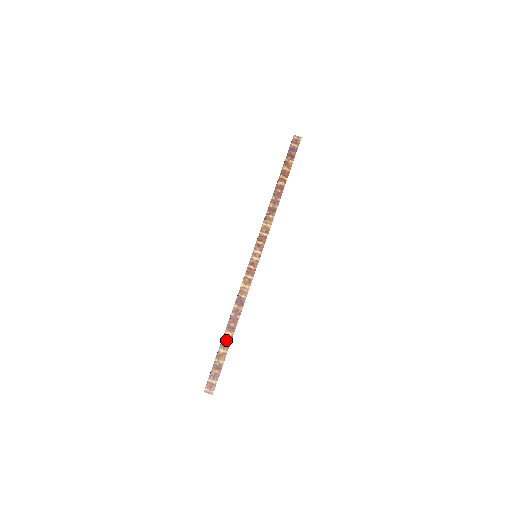
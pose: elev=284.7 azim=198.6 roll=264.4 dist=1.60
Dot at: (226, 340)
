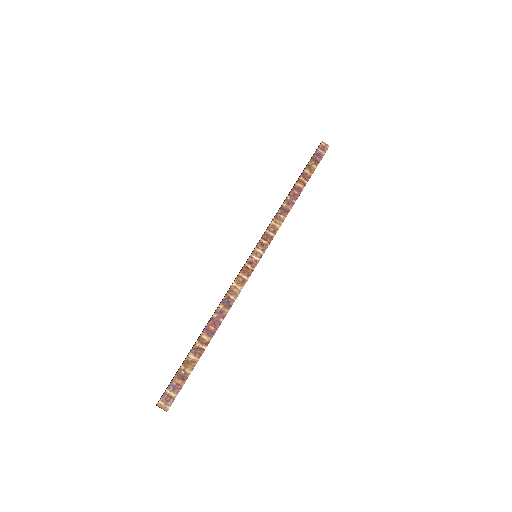
Dot at: (200, 345)
